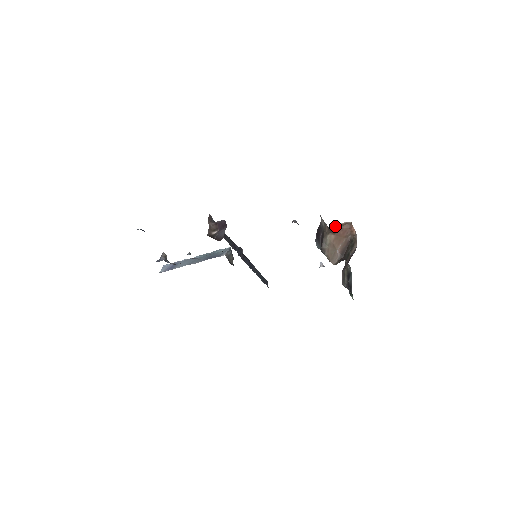
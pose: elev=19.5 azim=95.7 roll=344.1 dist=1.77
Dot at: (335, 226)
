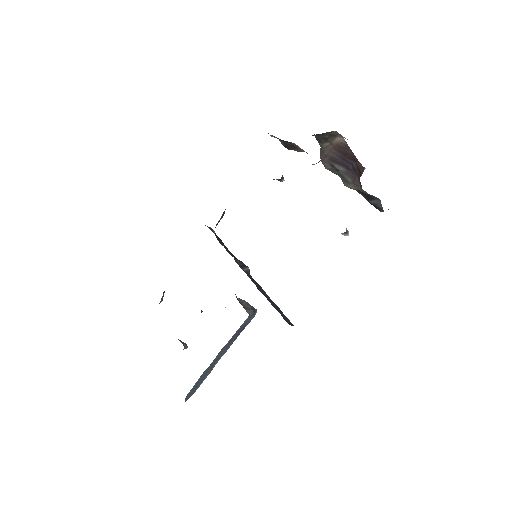
Dot at: occluded
